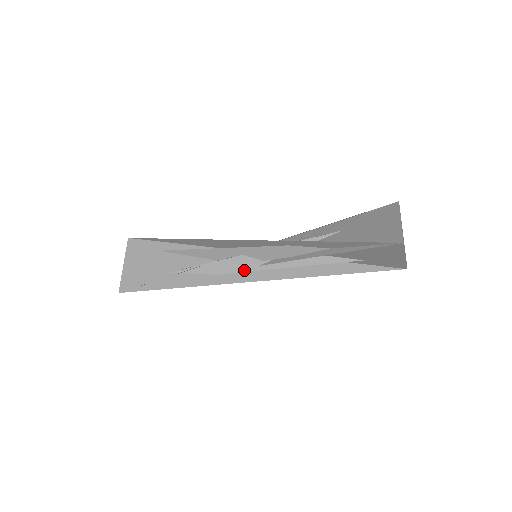
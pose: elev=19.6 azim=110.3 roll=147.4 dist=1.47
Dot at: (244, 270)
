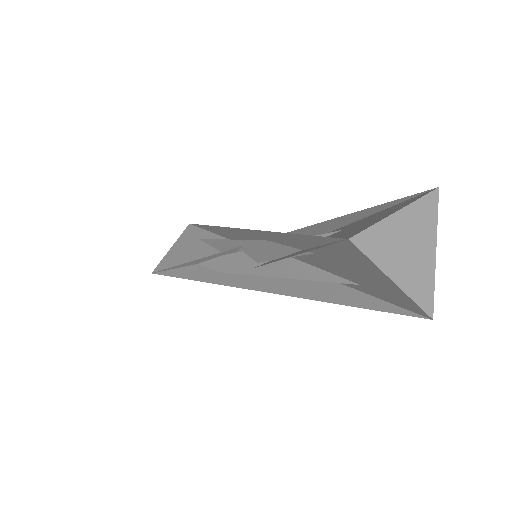
Dot at: (240, 271)
